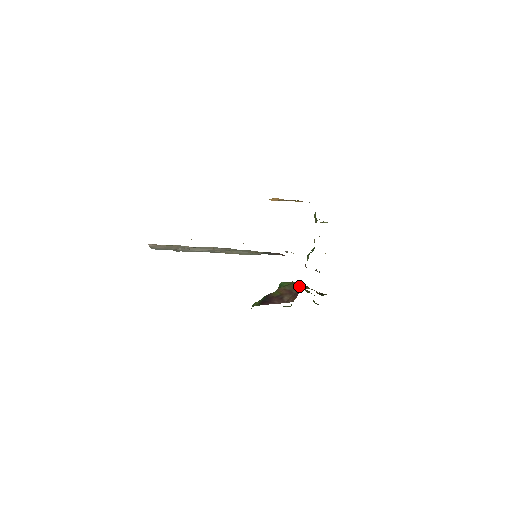
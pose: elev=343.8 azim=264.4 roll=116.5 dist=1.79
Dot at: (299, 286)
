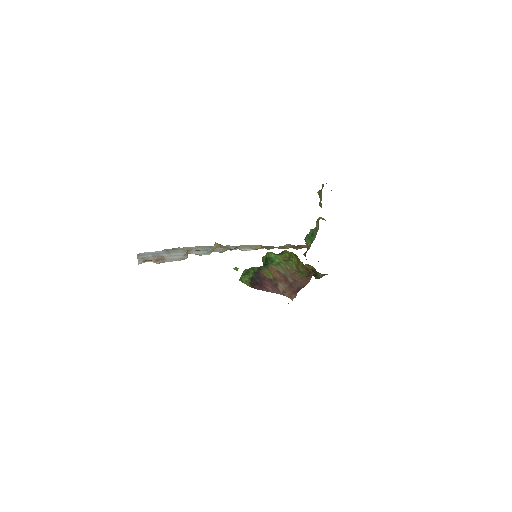
Dot at: (294, 270)
